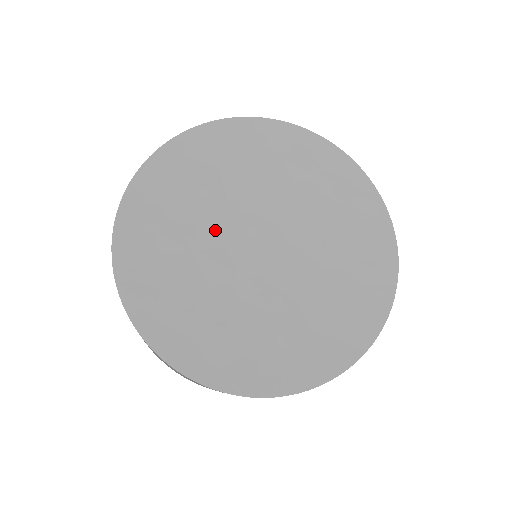
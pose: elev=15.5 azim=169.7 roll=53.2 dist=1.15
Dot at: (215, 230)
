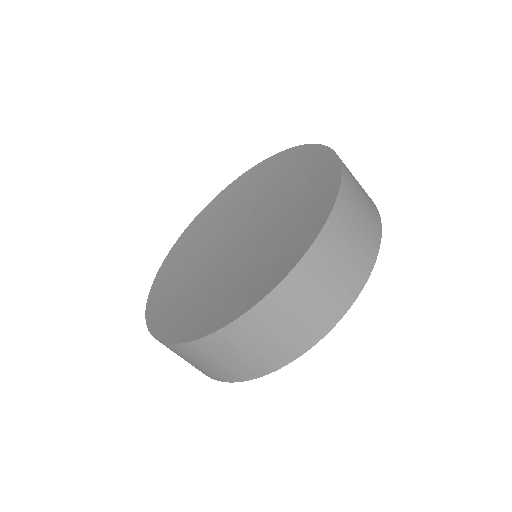
Dot at: (207, 259)
